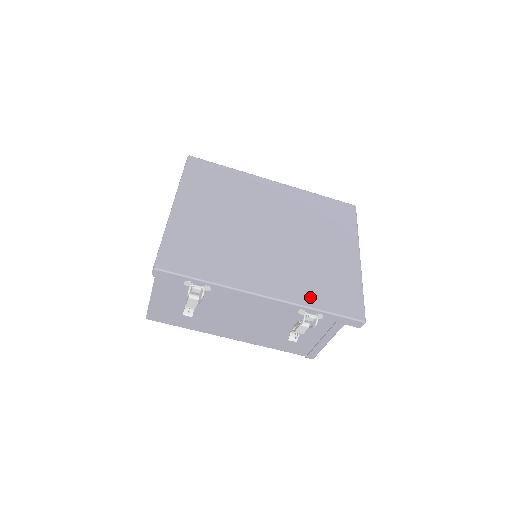
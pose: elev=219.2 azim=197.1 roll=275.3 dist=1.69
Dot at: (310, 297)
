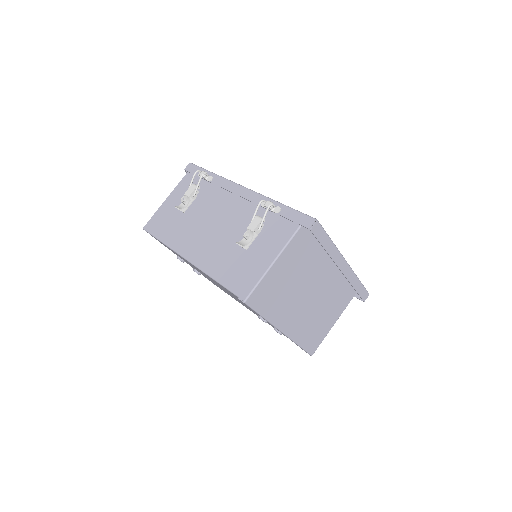
Dot at: occluded
